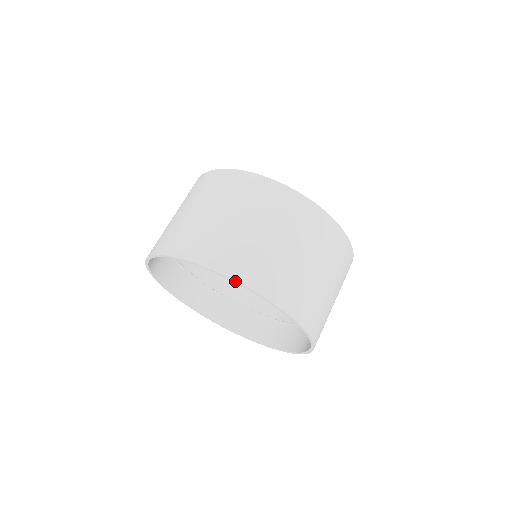
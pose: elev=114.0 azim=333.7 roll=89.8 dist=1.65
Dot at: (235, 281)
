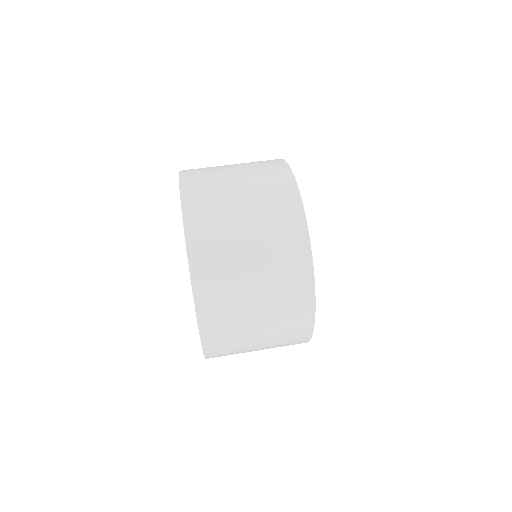
Dot at: (179, 175)
